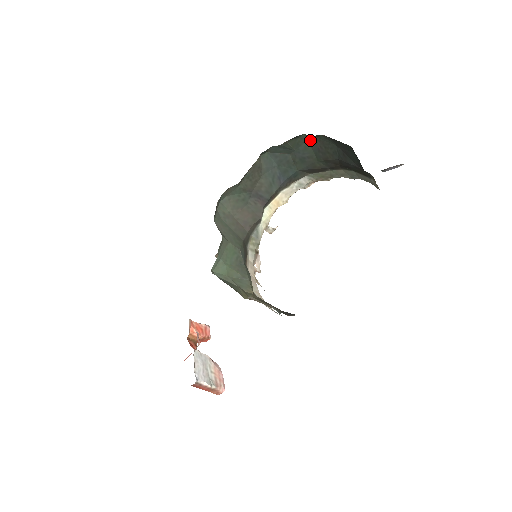
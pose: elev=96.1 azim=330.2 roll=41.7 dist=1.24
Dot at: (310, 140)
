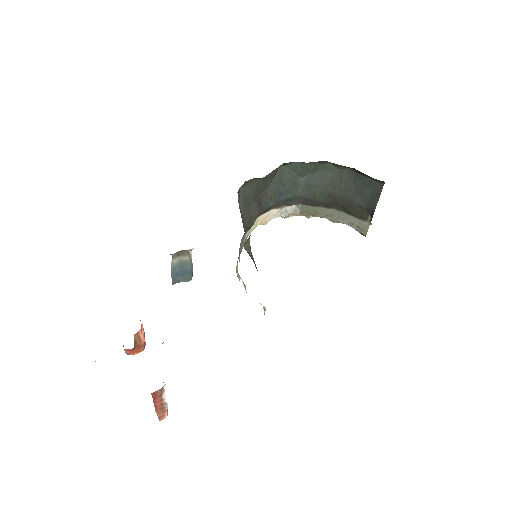
Dot at: (330, 170)
